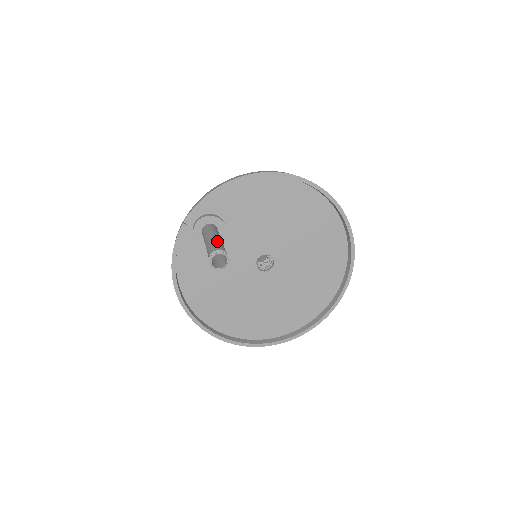
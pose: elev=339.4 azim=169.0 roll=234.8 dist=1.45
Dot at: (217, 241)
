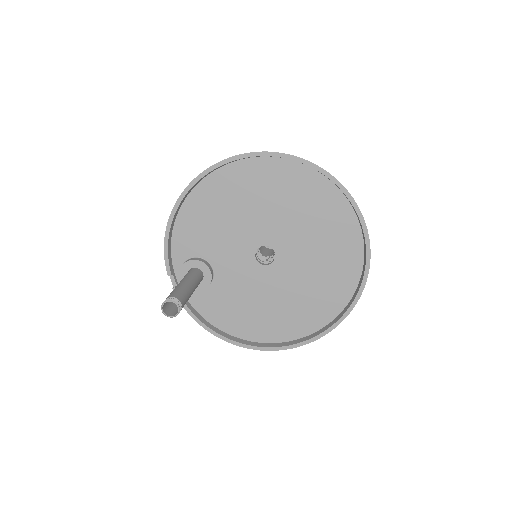
Dot at: (174, 289)
